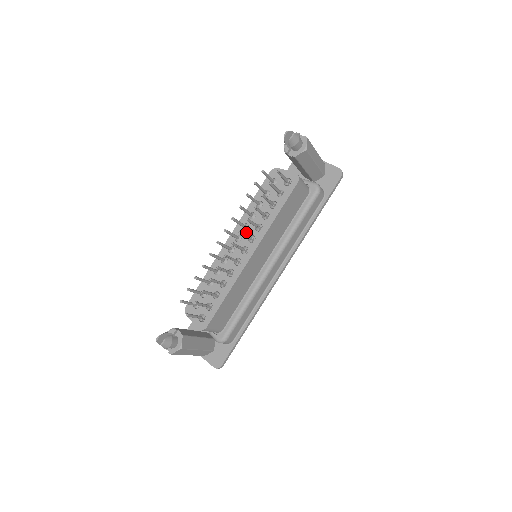
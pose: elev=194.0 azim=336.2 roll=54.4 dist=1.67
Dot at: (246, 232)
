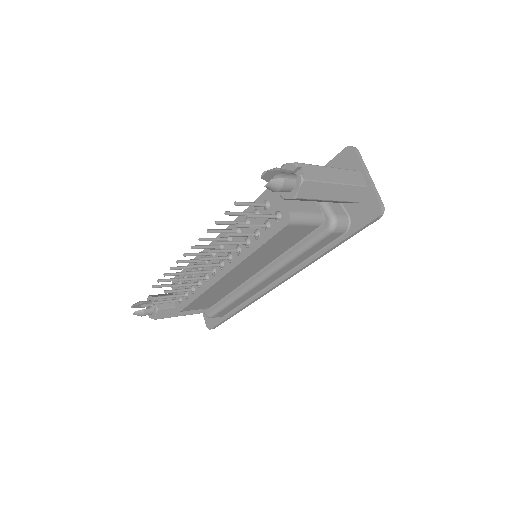
Dot at: (228, 246)
